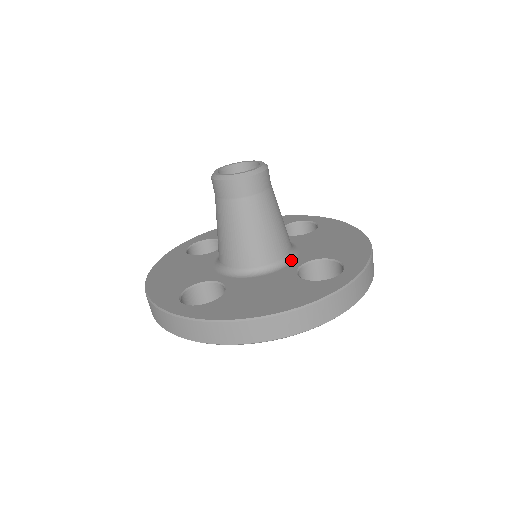
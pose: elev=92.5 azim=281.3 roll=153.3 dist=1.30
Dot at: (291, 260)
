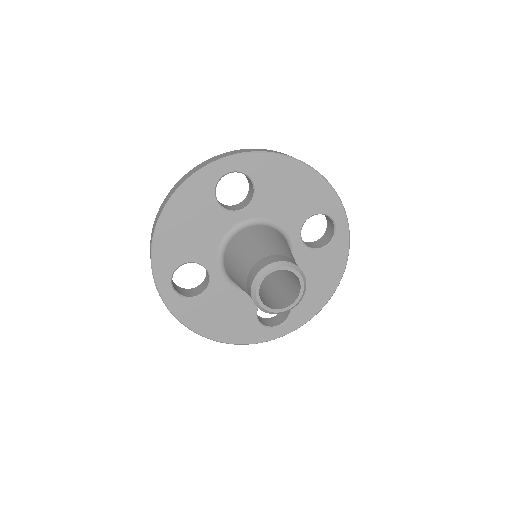
Dot at: occluded
